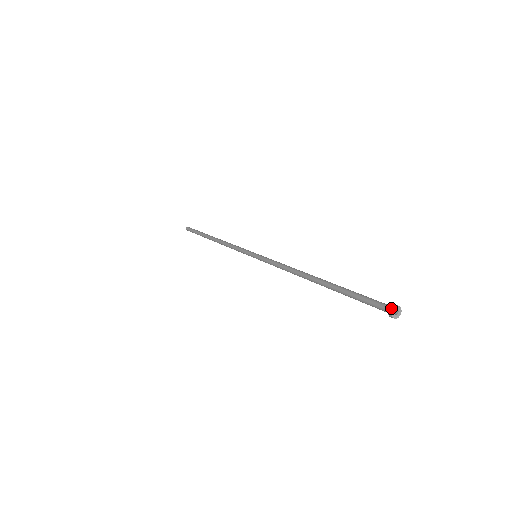
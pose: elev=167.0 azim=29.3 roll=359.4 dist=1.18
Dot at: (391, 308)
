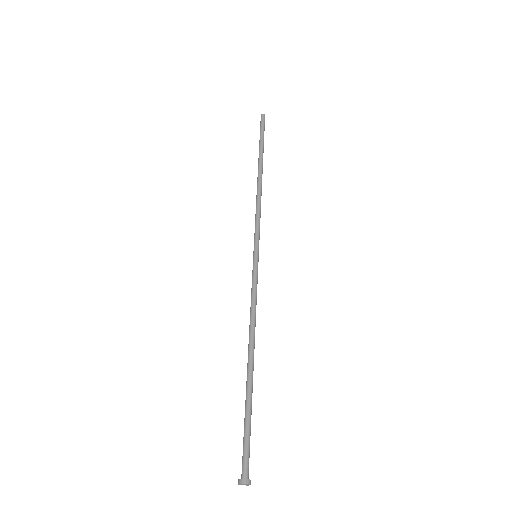
Dot at: (240, 481)
